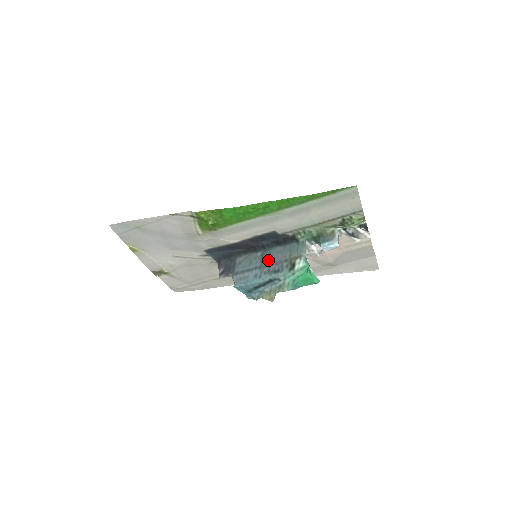
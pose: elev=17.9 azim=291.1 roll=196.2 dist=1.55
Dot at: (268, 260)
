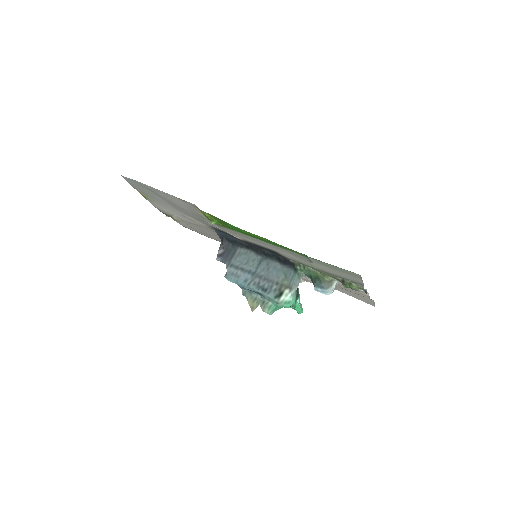
Dot at: (263, 271)
